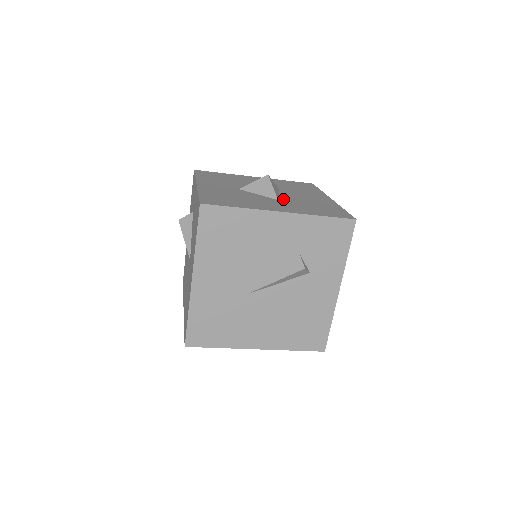
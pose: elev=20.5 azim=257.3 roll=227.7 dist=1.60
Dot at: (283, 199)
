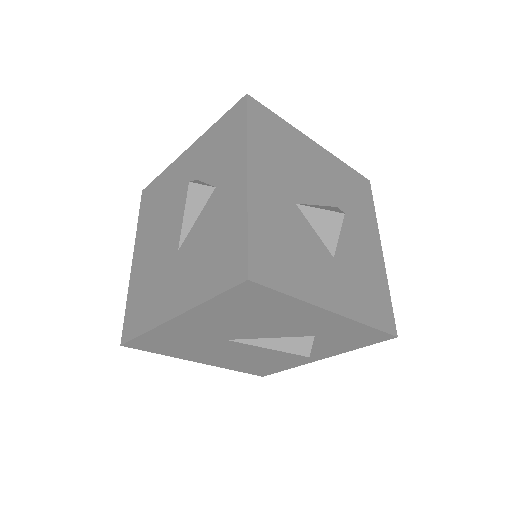
Dot at: (339, 254)
